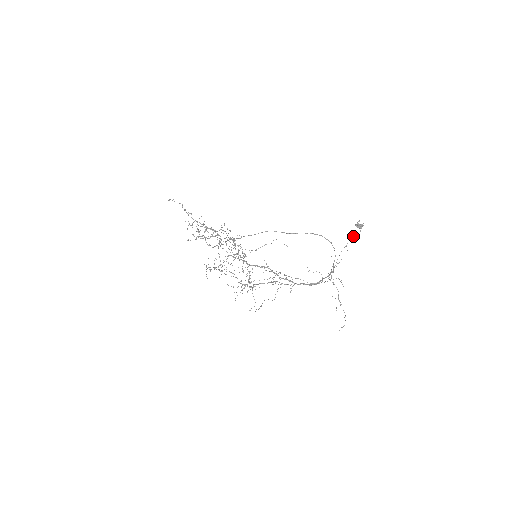
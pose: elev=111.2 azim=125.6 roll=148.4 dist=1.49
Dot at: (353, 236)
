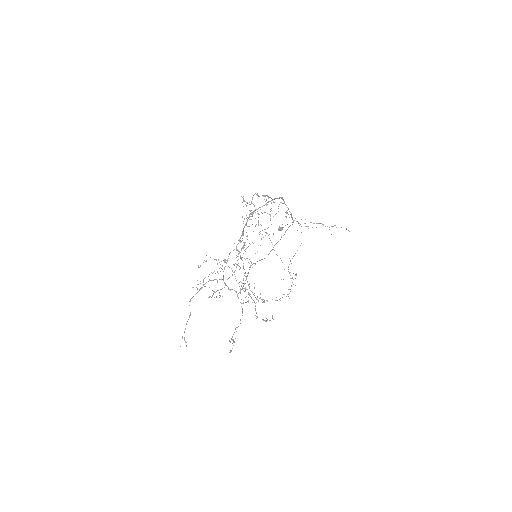
Dot at: occluded
